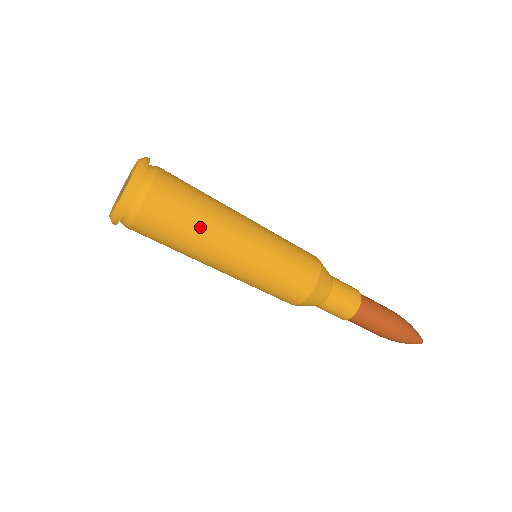
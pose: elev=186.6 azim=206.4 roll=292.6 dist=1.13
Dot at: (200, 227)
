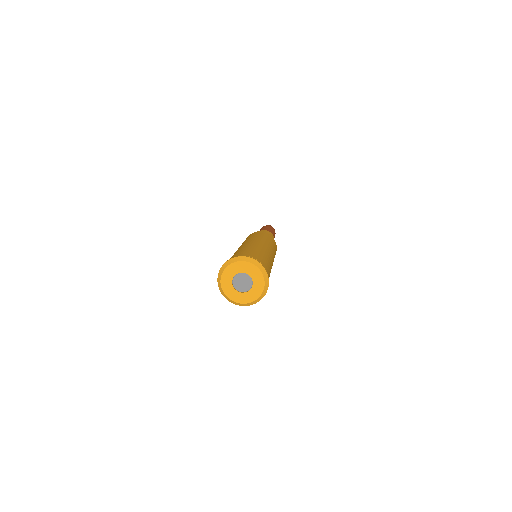
Dot at: occluded
